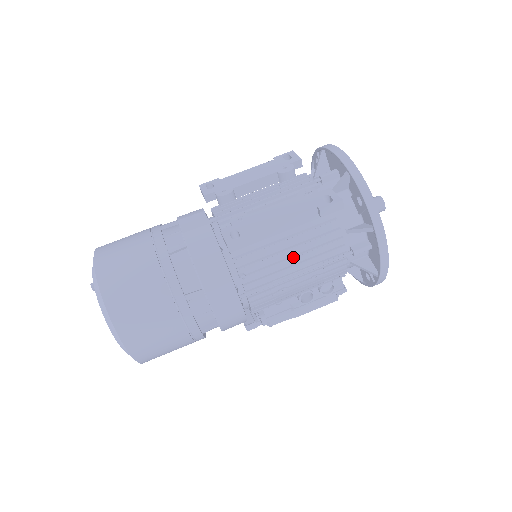
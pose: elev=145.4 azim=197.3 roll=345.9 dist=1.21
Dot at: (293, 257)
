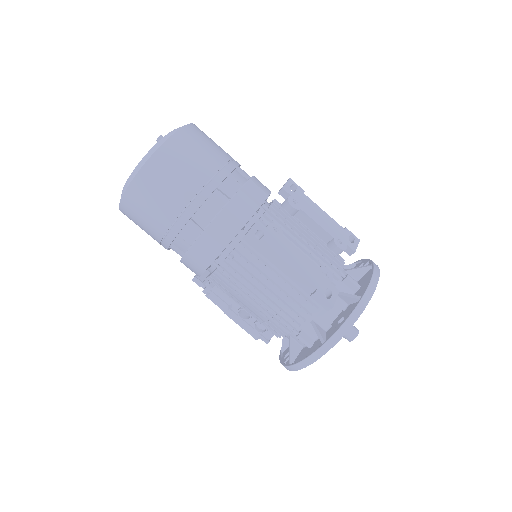
Dot at: (268, 289)
